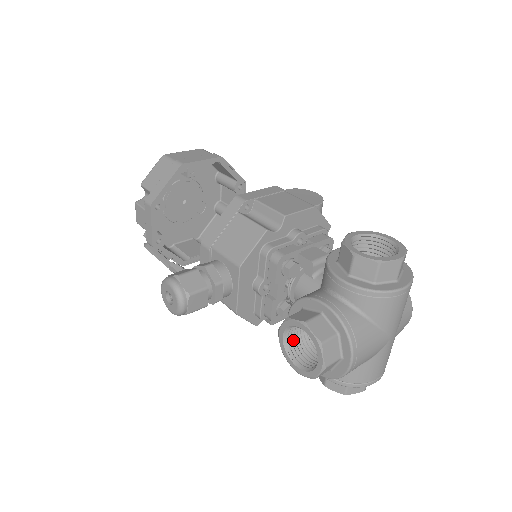
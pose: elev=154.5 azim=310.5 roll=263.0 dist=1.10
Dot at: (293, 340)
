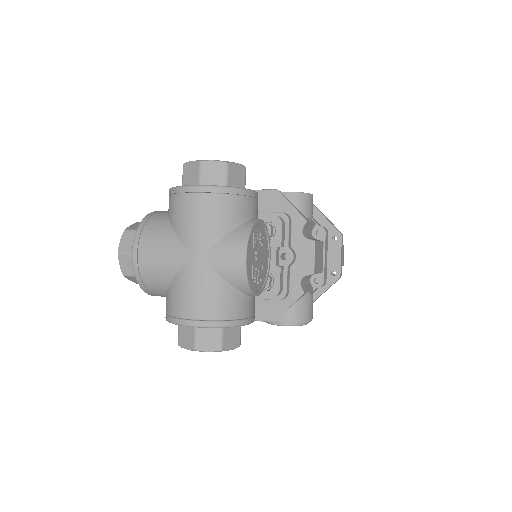
Dot at: occluded
